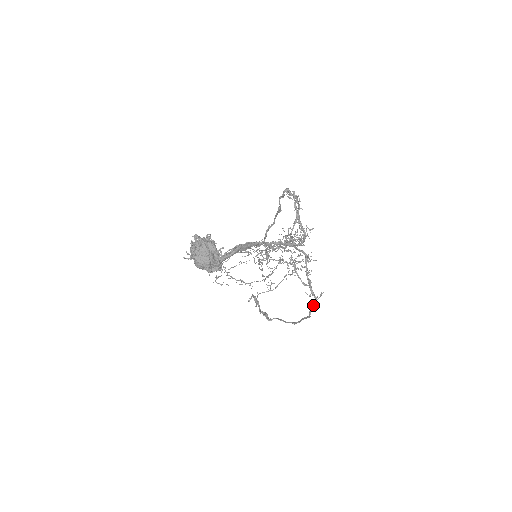
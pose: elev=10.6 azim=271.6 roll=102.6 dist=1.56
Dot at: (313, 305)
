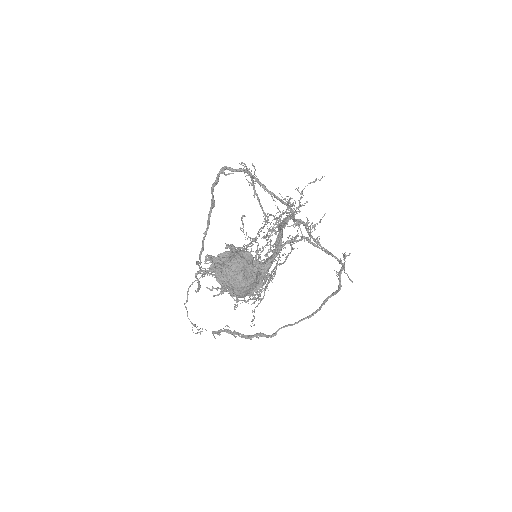
Dot at: (341, 273)
